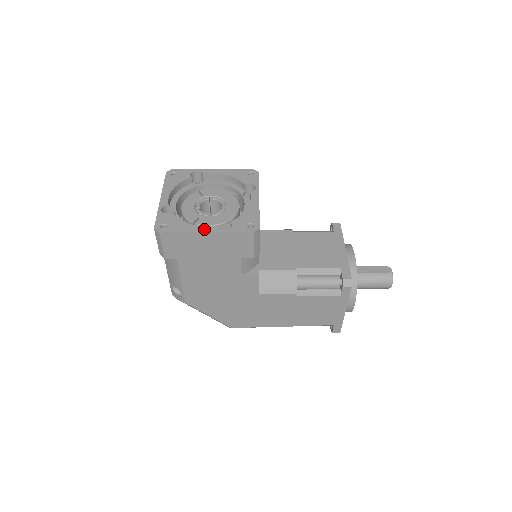
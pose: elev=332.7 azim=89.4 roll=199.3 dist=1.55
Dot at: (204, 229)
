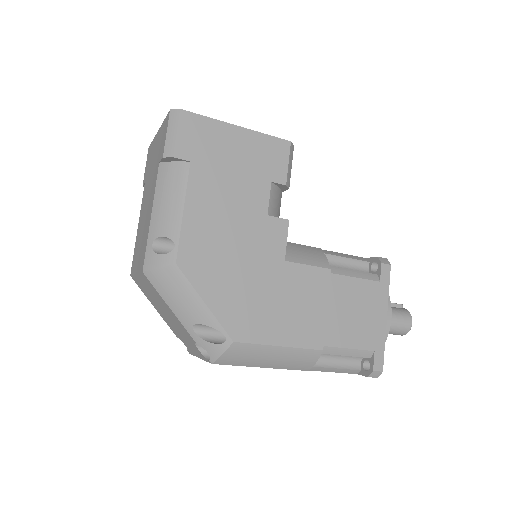
Dot at: (233, 126)
